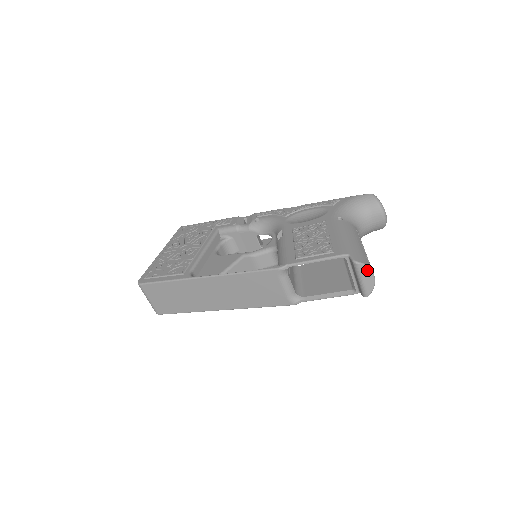
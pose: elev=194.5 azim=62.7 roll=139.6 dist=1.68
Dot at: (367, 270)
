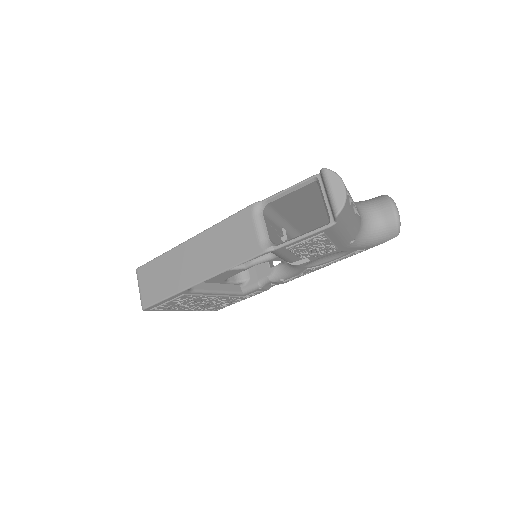
Dot at: (336, 178)
